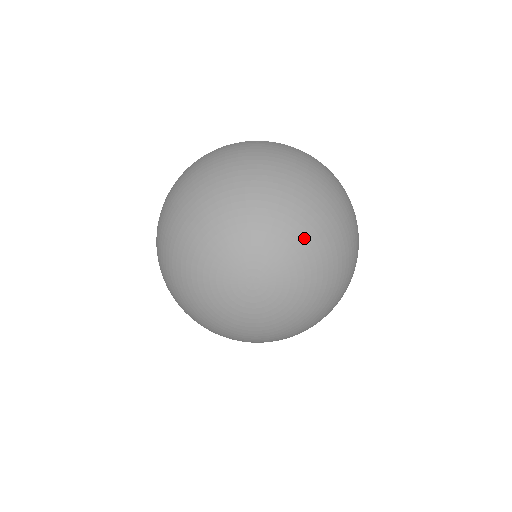
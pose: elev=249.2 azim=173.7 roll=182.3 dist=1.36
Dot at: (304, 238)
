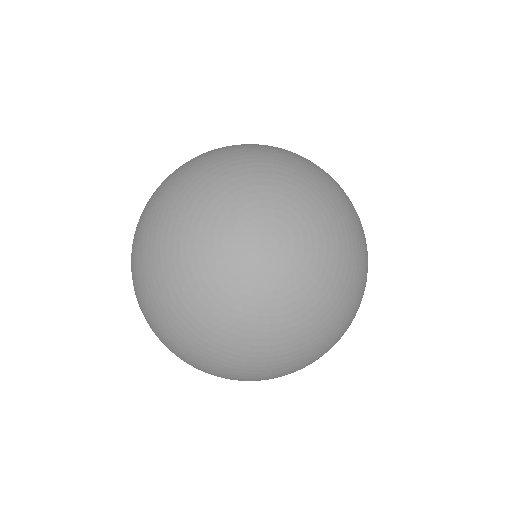
Dot at: (311, 190)
